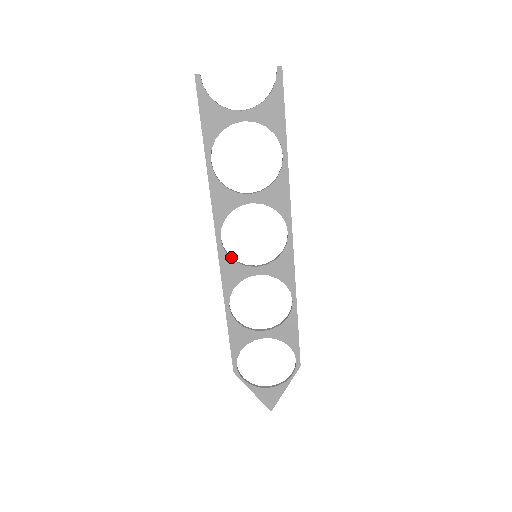
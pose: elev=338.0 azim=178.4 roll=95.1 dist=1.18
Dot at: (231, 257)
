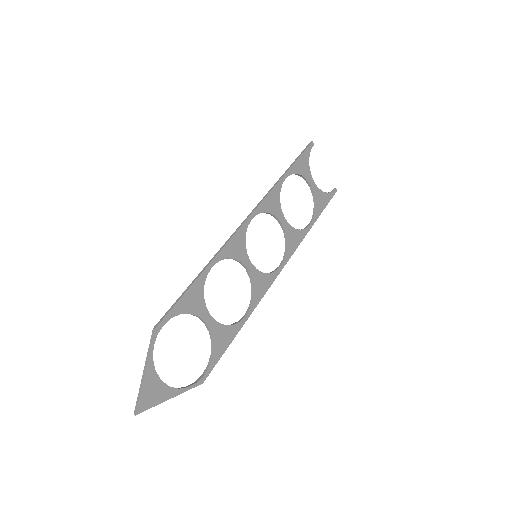
Dot at: (244, 237)
